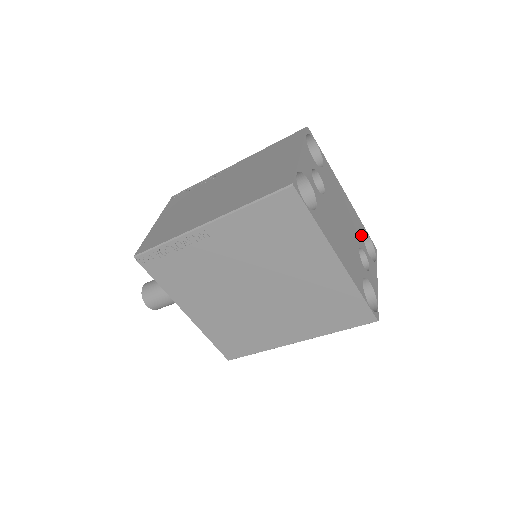
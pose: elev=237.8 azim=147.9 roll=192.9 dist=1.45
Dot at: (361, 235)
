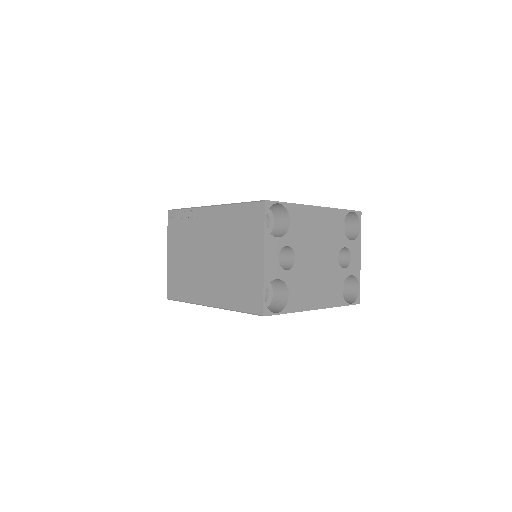
Dot at: (341, 230)
